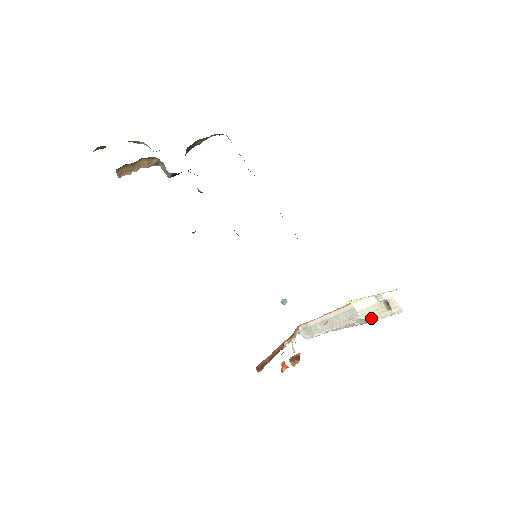
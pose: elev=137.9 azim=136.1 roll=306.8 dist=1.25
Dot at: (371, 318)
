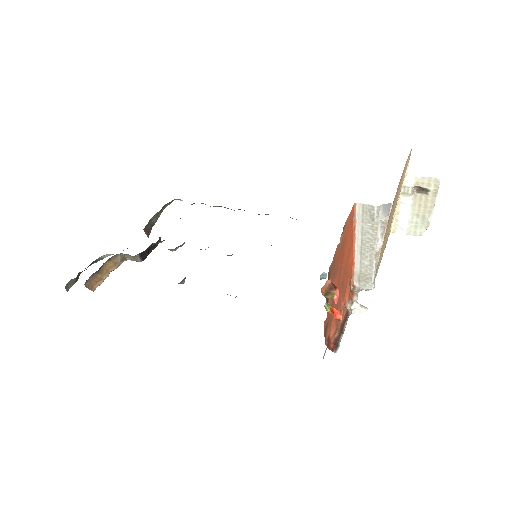
Dot at: (425, 220)
